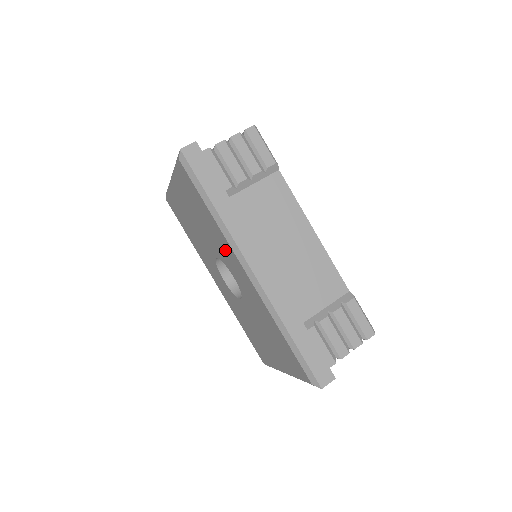
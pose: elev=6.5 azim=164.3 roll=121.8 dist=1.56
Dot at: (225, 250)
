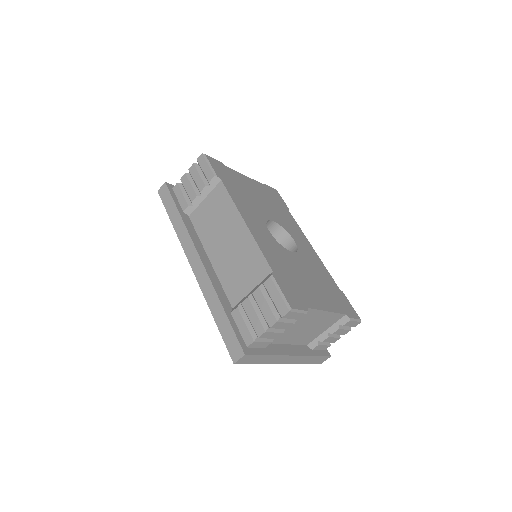
Dot at: occluded
